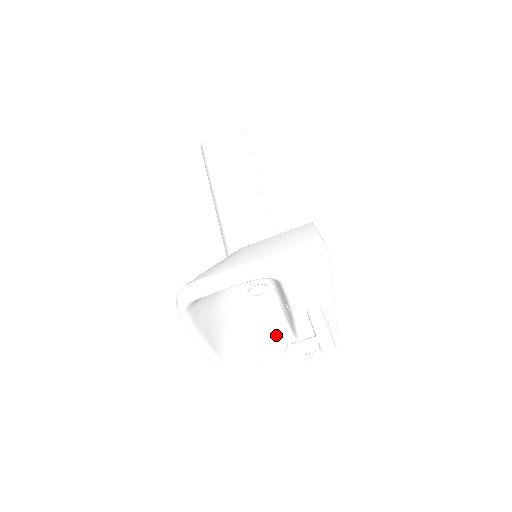
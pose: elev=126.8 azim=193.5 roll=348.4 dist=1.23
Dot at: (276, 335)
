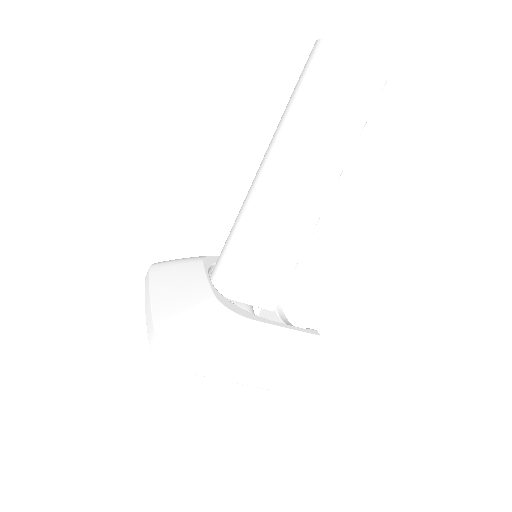
Dot at: occluded
